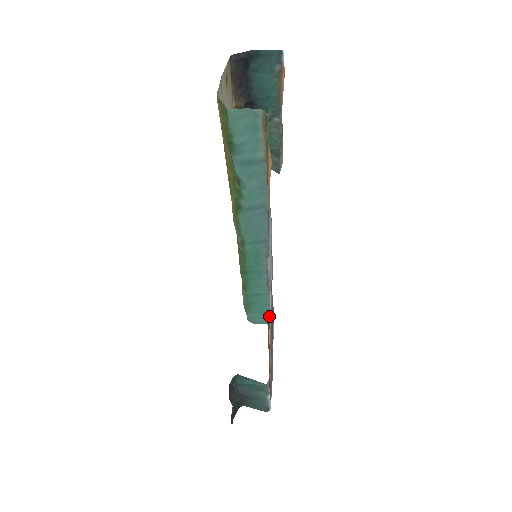
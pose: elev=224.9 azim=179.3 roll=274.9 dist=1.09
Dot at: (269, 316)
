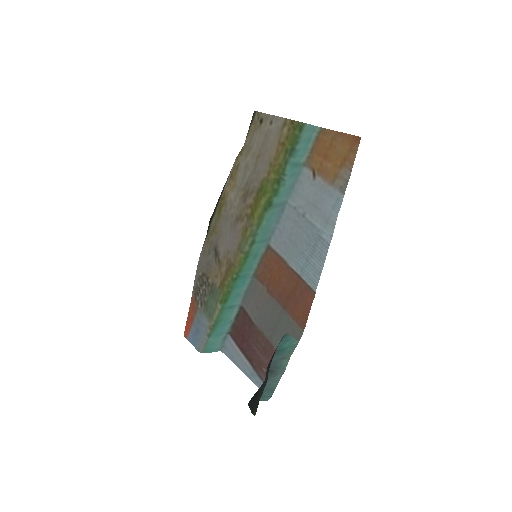
Dot at: (321, 264)
